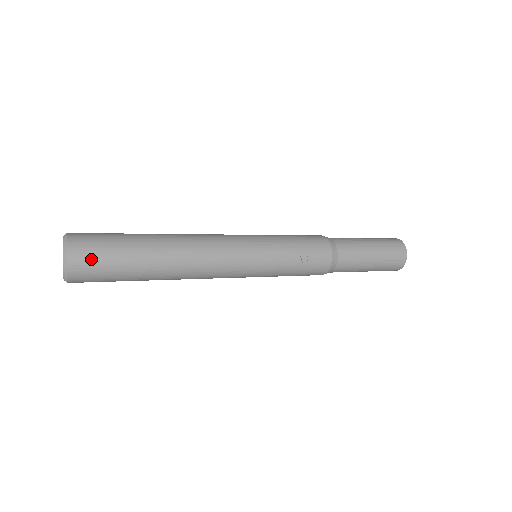
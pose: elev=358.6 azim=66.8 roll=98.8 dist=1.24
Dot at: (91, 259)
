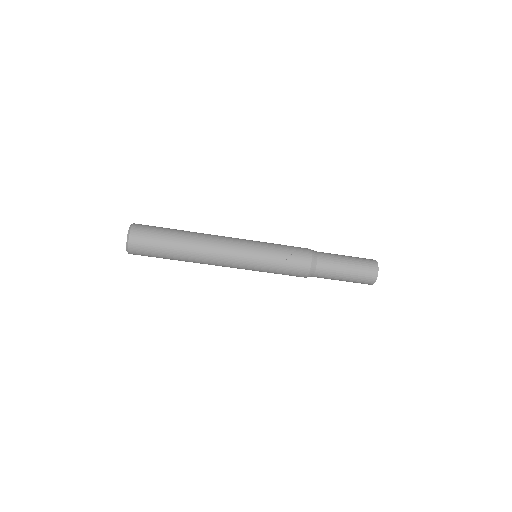
Dot at: (144, 234)
